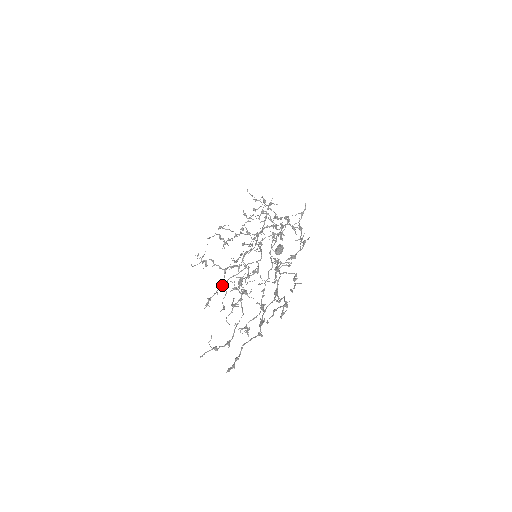
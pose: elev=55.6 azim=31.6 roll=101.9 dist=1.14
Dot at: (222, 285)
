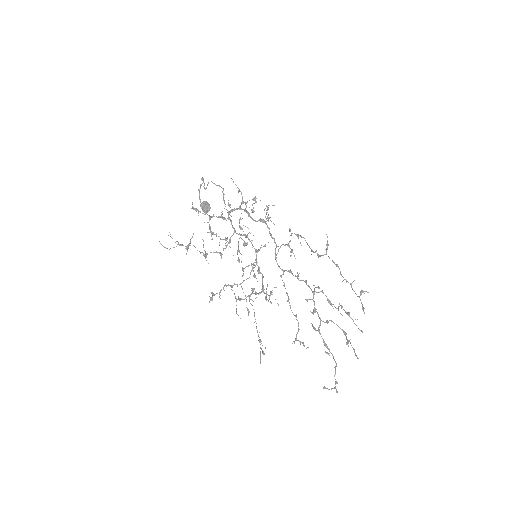
Dot at: (233, 285)
